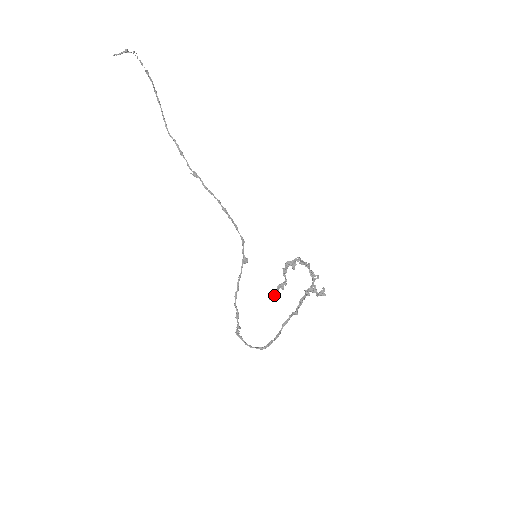
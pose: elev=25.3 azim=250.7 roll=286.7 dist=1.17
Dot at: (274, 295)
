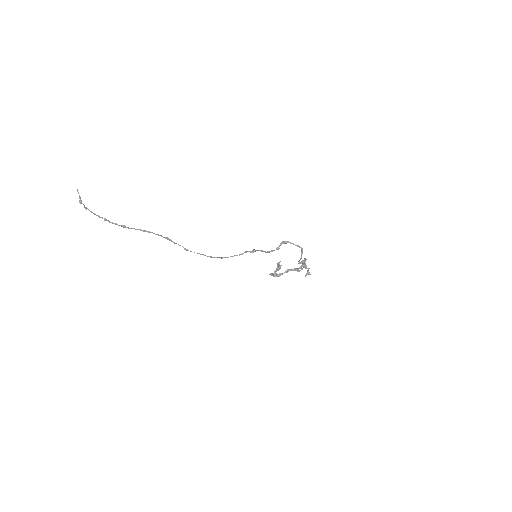
Dot at: (276, 271)
